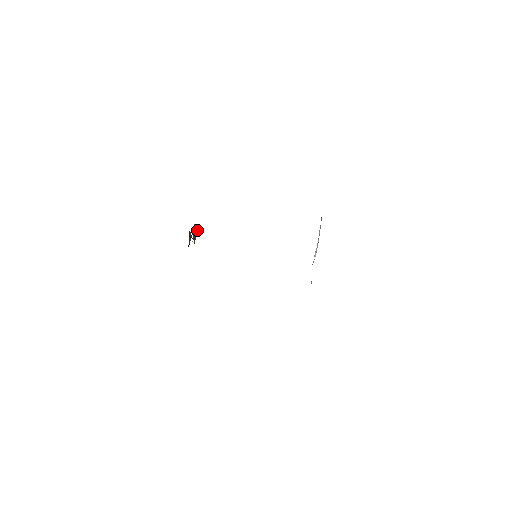
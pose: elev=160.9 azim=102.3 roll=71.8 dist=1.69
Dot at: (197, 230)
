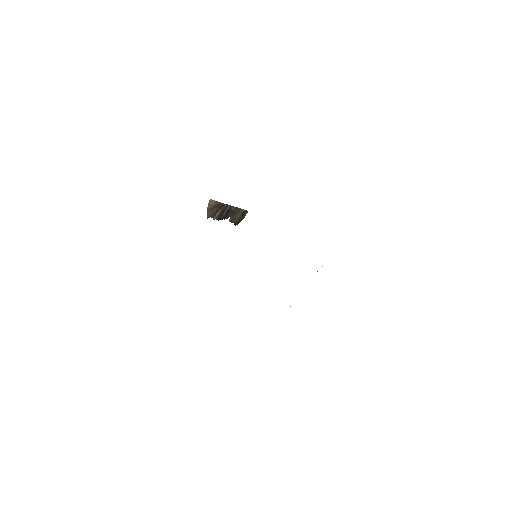
Dot at: (213, 206)
